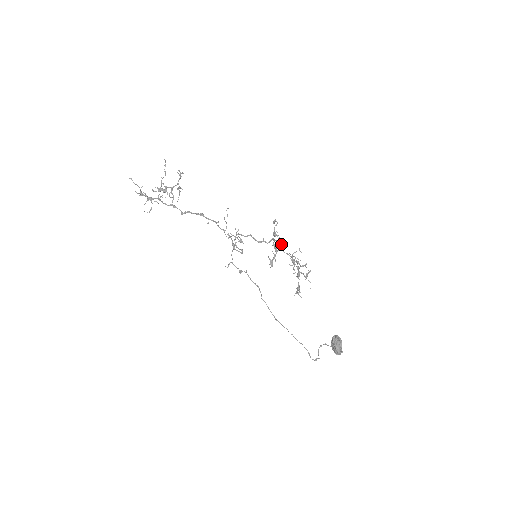
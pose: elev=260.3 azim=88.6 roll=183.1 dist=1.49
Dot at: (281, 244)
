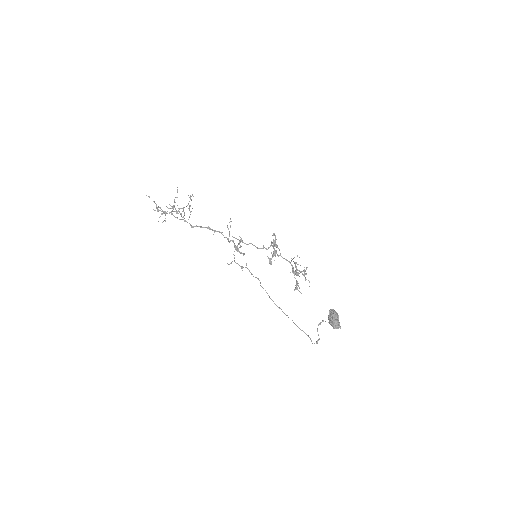
Dot at: occluded
